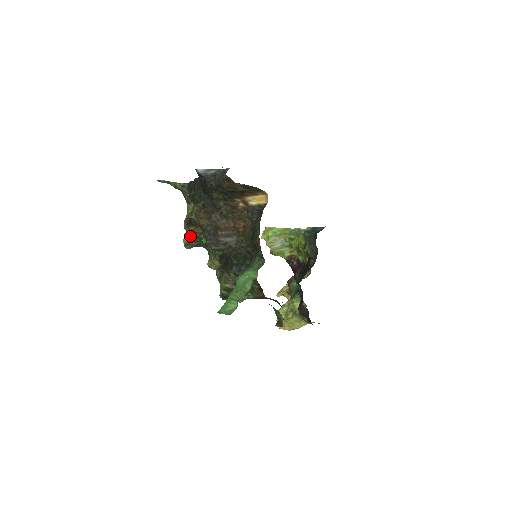
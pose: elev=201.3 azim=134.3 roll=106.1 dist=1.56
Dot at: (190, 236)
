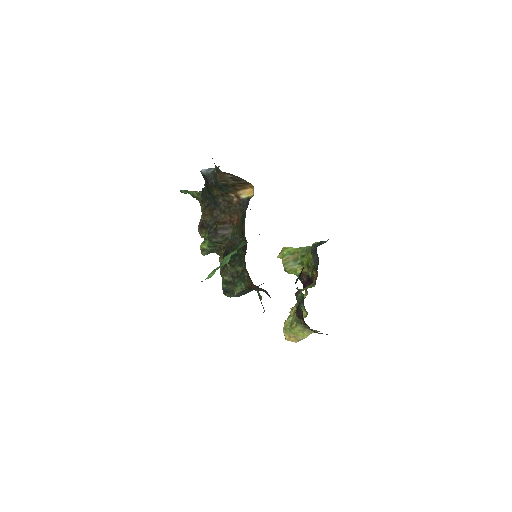
Dot at: (205, 241)
